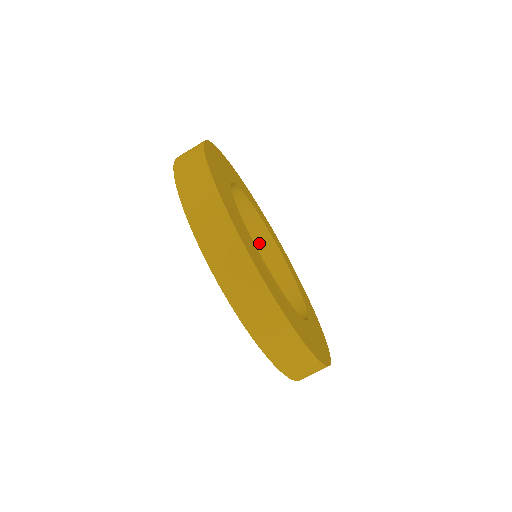
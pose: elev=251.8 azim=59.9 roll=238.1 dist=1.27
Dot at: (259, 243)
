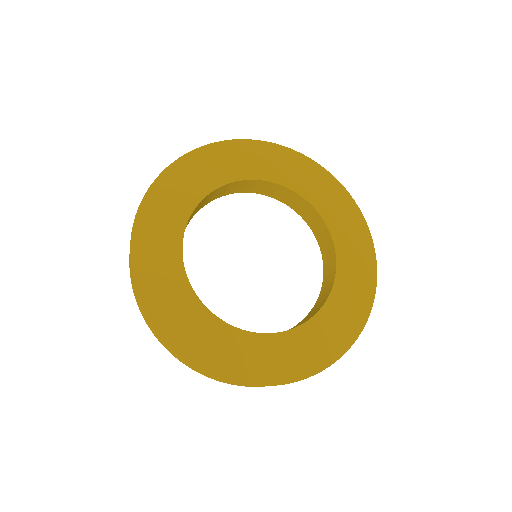
Dot at: (261, 188)
